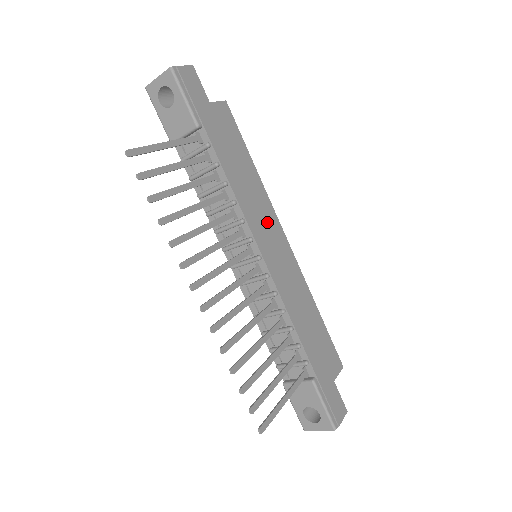
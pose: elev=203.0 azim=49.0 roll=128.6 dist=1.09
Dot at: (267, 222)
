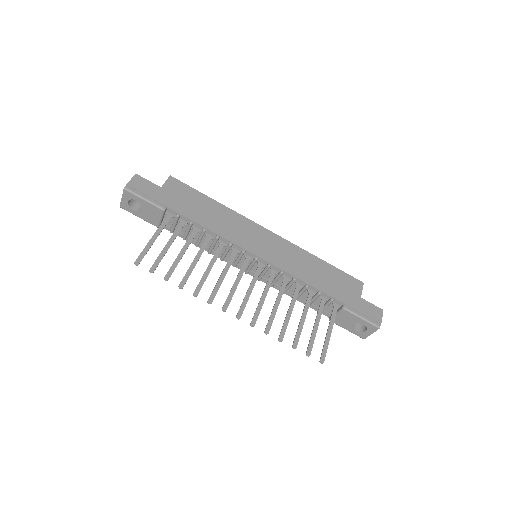
Dot at: (248, 231)
